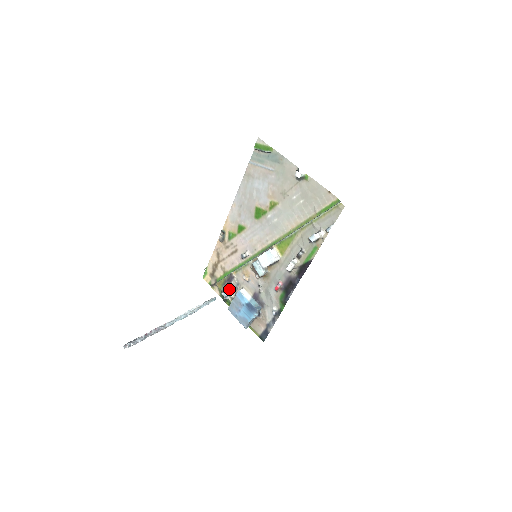
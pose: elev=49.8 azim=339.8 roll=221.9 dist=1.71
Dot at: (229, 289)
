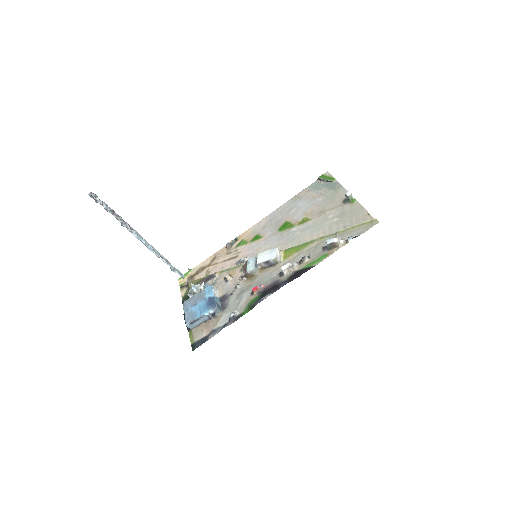
Dot at: (201, 284)
